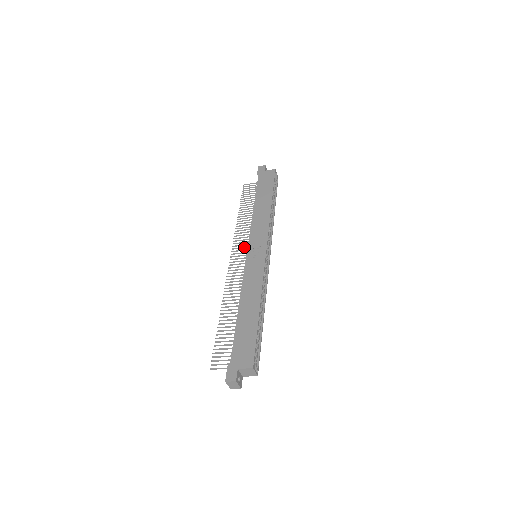
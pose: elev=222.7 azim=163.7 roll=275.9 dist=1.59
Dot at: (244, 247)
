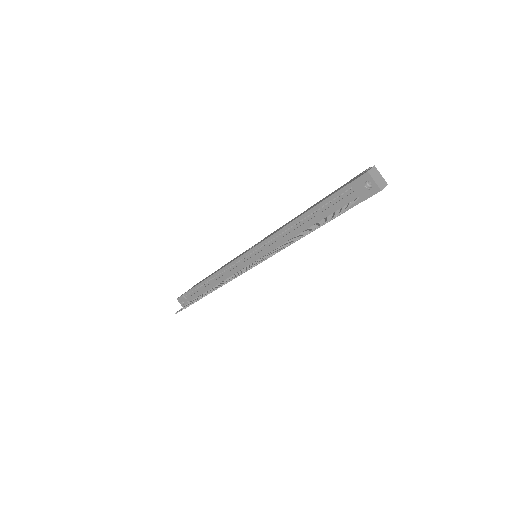
Dot at: (236, 274)
